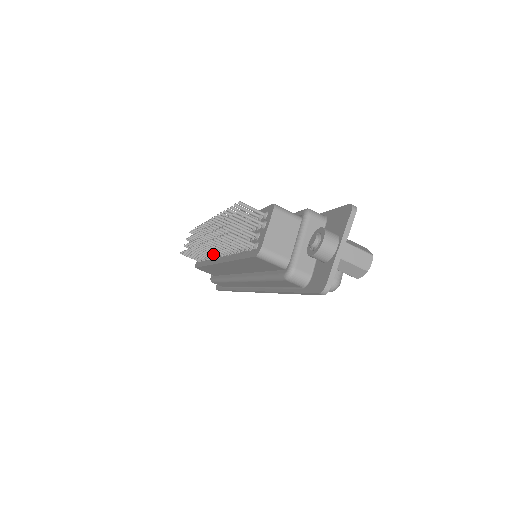
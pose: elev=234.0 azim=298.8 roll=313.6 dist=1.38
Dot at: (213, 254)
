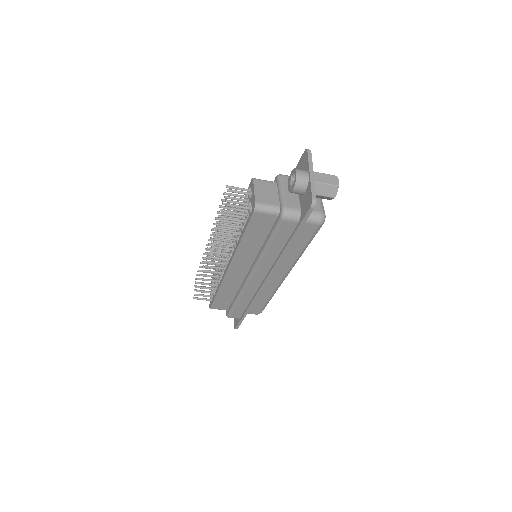
Dot at: (221, 268)
